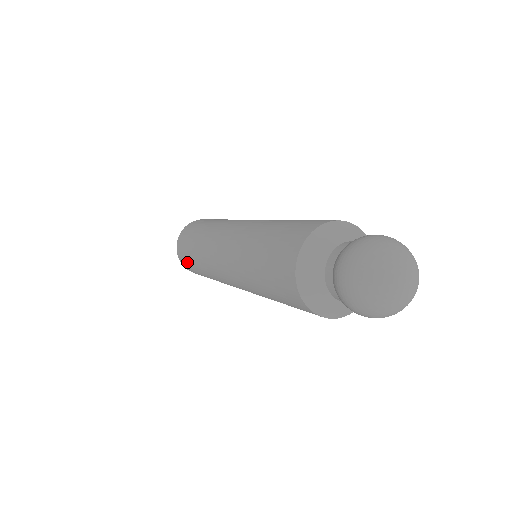
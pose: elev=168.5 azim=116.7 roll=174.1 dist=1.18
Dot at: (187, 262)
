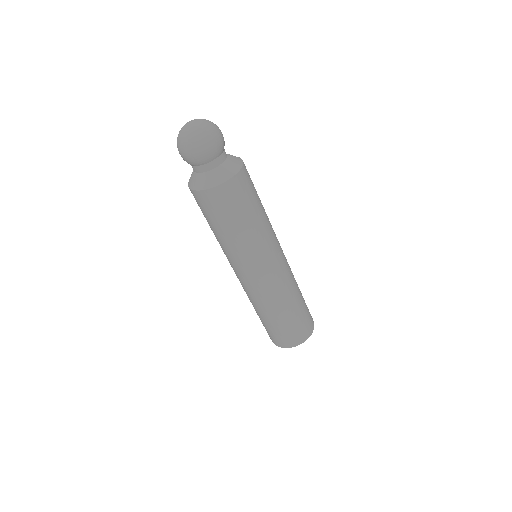
Dot at: occluded
